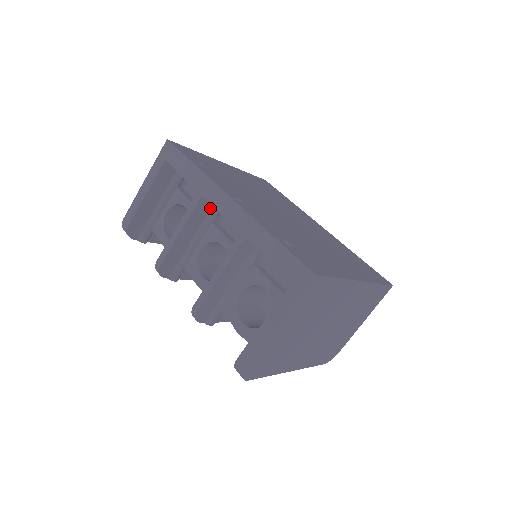
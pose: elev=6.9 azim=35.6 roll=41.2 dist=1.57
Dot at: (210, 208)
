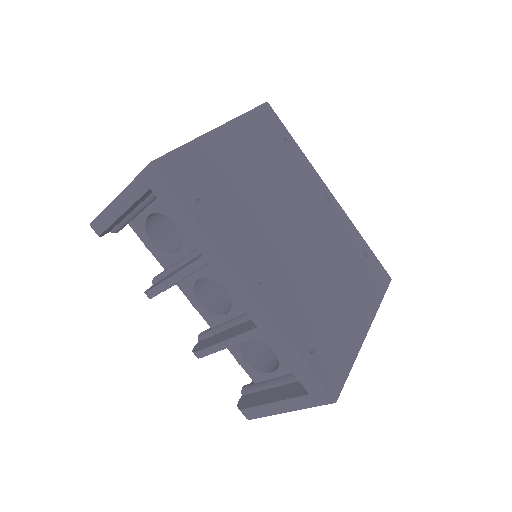
Dot at: occluded
